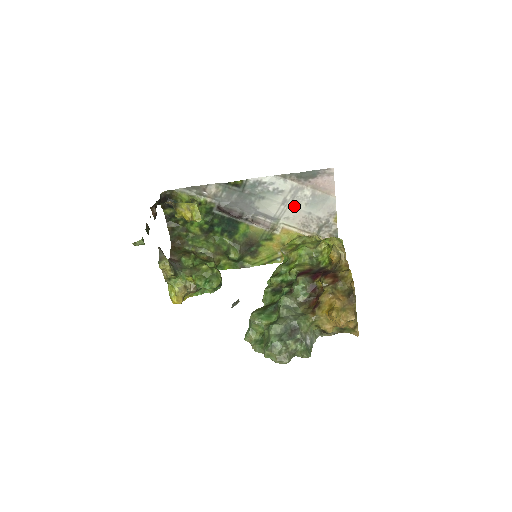
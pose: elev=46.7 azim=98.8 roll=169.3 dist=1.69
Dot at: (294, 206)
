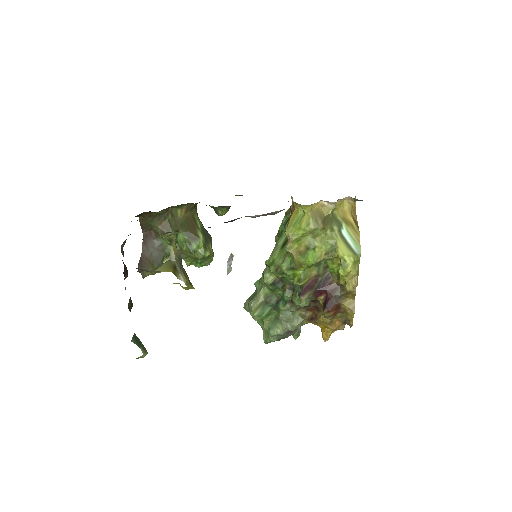
Dot at: occluded
